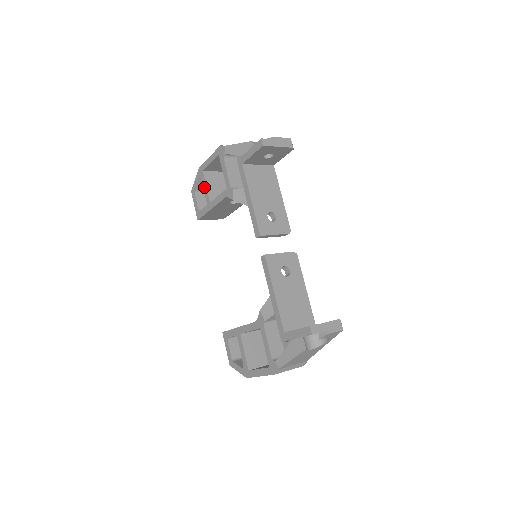
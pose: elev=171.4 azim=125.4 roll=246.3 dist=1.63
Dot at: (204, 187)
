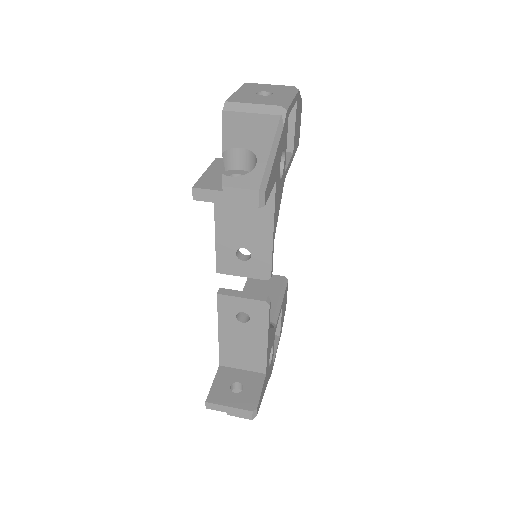
Dot at: occluded
